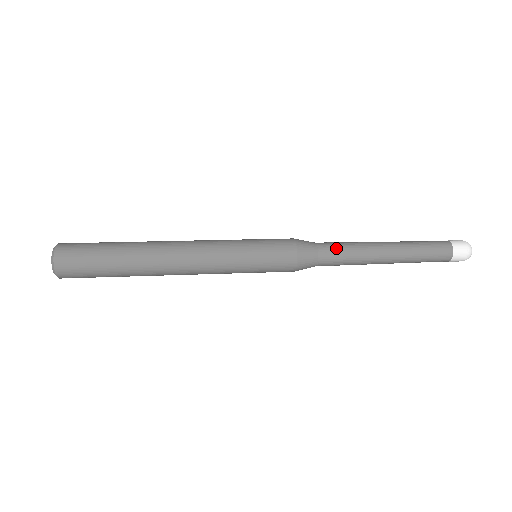
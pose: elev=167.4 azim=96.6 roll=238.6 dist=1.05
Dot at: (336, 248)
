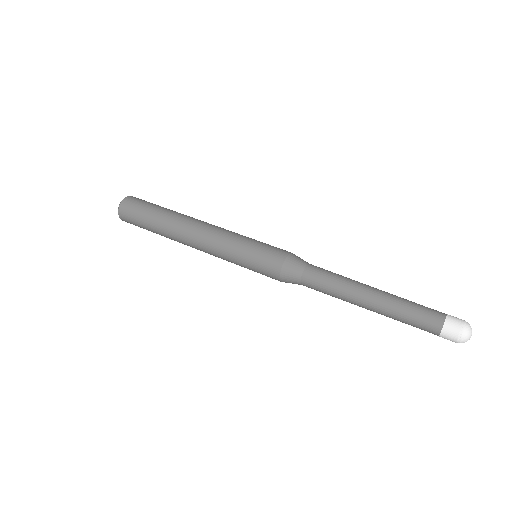
Dot at: (319, 279)
